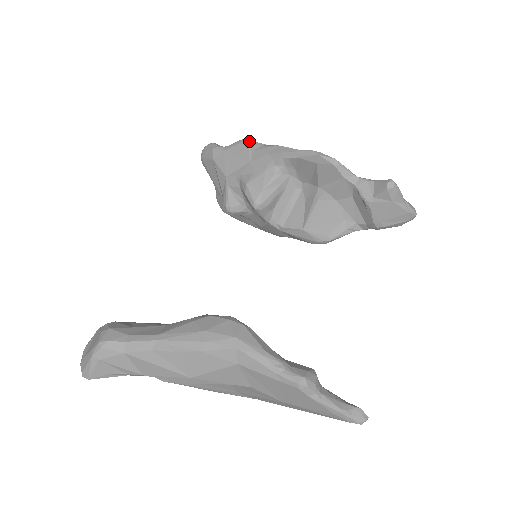
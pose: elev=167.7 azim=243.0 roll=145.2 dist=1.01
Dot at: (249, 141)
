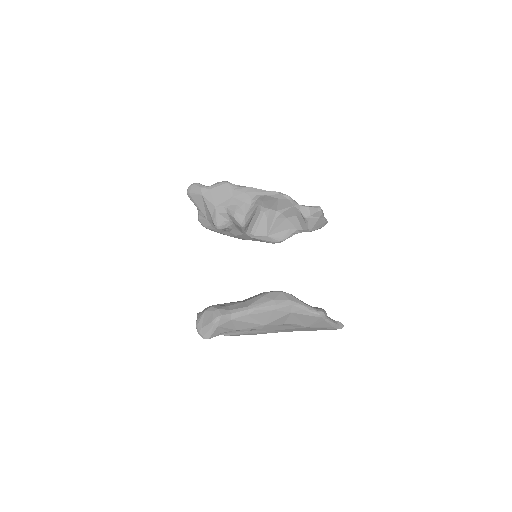
Dot at: (229, 184)
